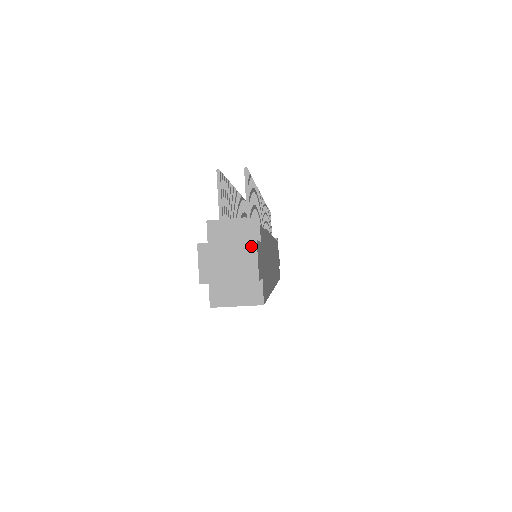
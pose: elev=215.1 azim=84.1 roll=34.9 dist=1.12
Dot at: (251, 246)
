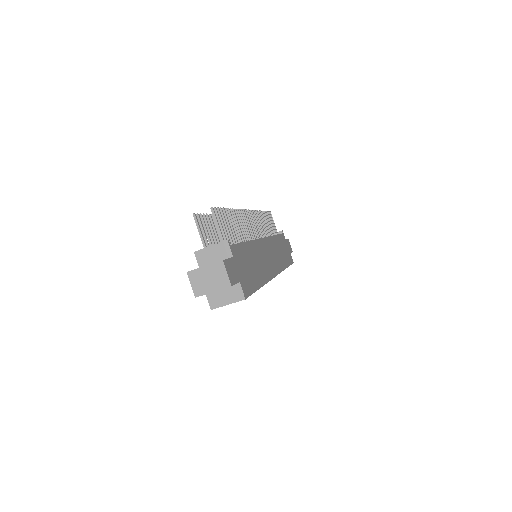
Dot at: (220, 265)
